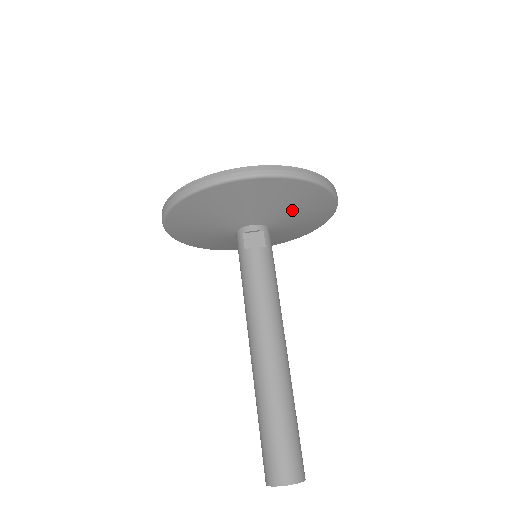
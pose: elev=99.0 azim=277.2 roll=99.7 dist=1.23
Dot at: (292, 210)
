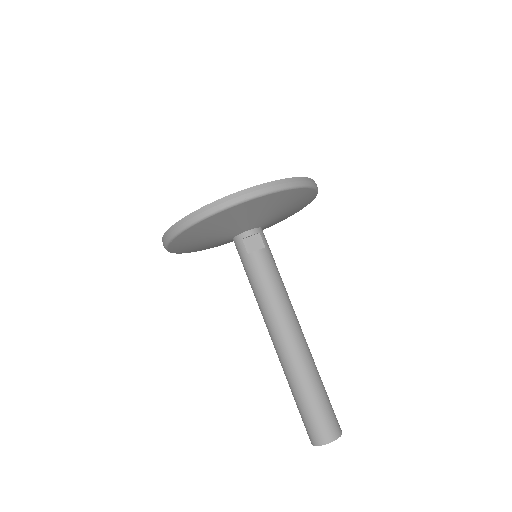
Dot at: (283, 210)
